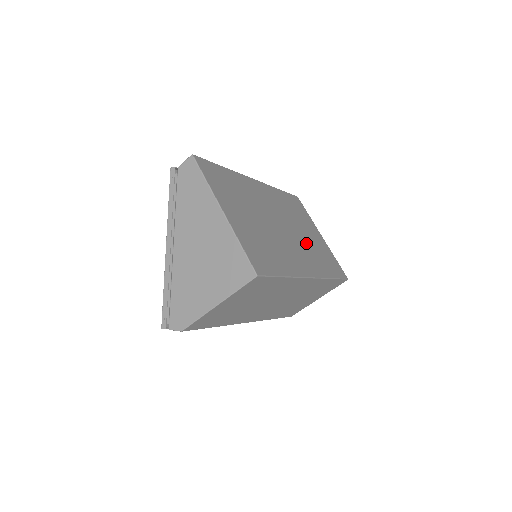
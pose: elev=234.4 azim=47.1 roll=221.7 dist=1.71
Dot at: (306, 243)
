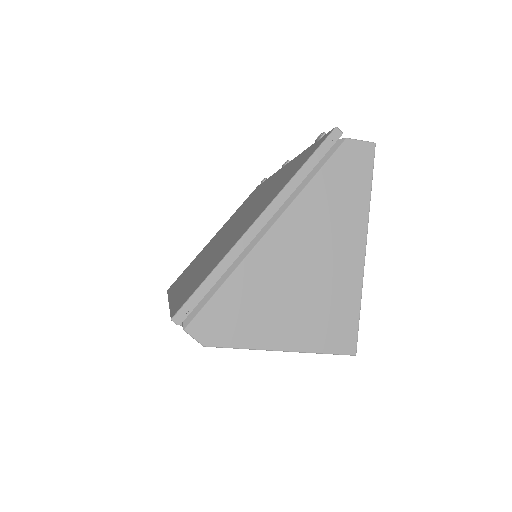
Dot at: occluded
